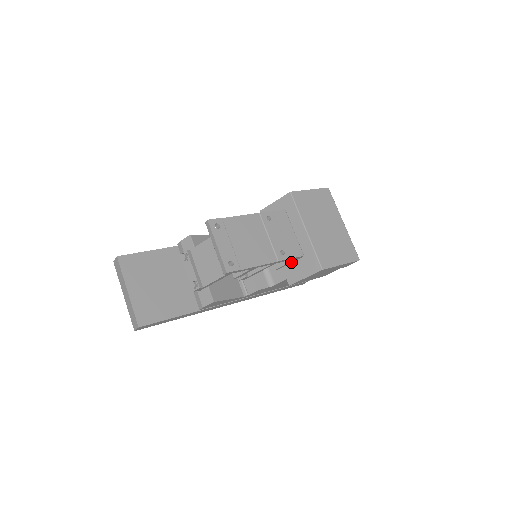
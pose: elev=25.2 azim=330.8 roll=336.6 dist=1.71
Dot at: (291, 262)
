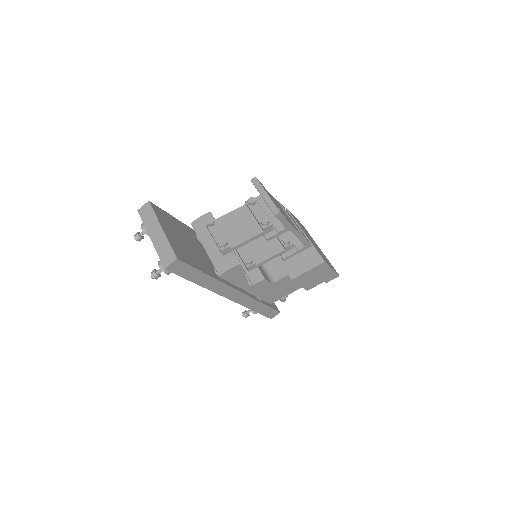
Dot at: (298, 252)
